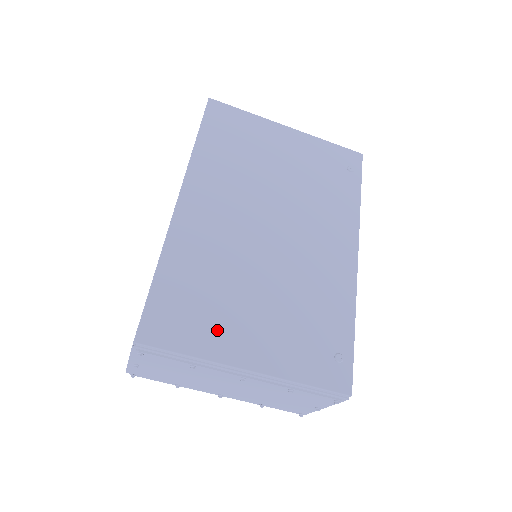
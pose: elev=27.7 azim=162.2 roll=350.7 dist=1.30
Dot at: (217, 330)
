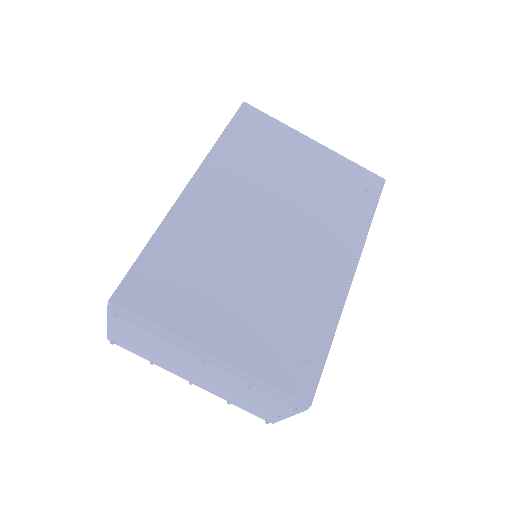
Dot at: (191, 309)
